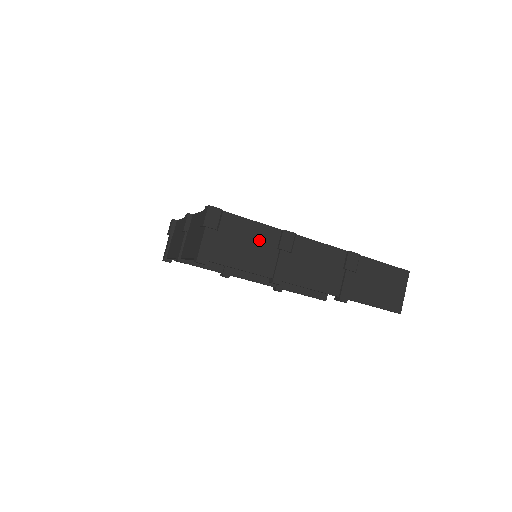
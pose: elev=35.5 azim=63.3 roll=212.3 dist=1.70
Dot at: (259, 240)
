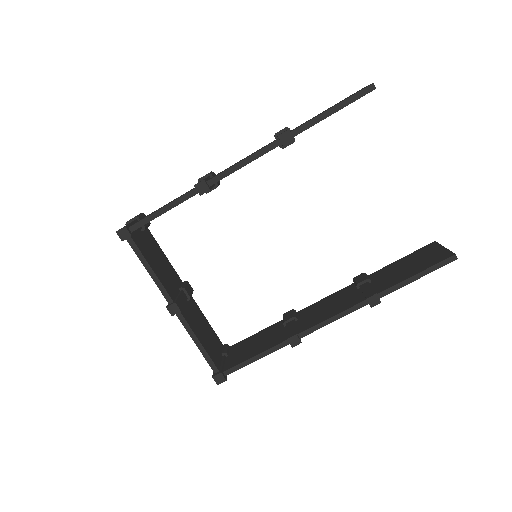
Dot at: occluded
